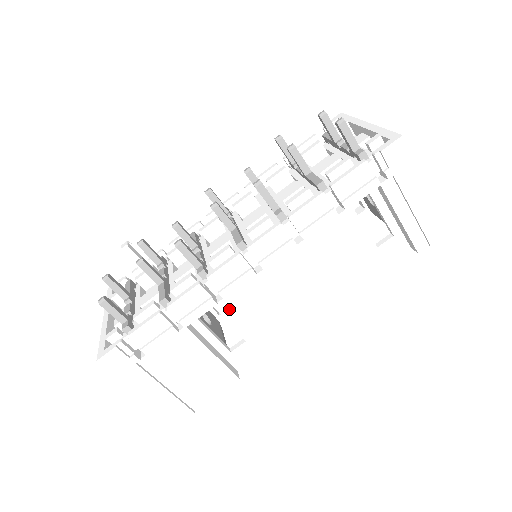
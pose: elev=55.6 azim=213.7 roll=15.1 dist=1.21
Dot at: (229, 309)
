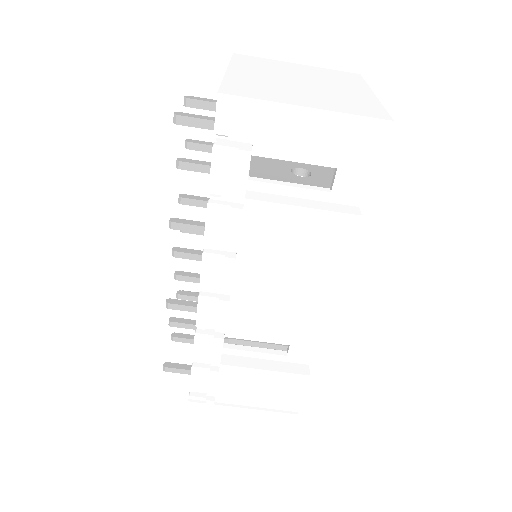
Dot at: (239, 335)
